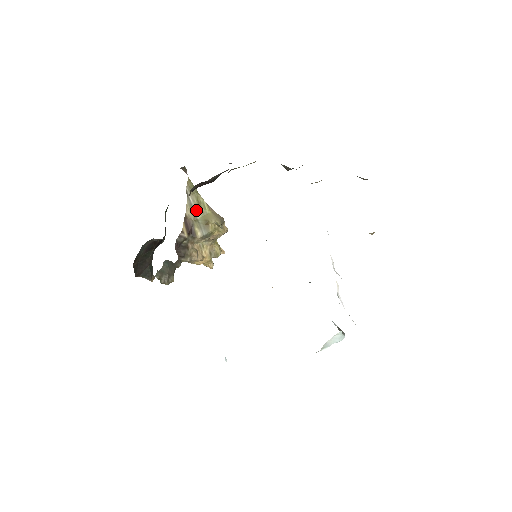
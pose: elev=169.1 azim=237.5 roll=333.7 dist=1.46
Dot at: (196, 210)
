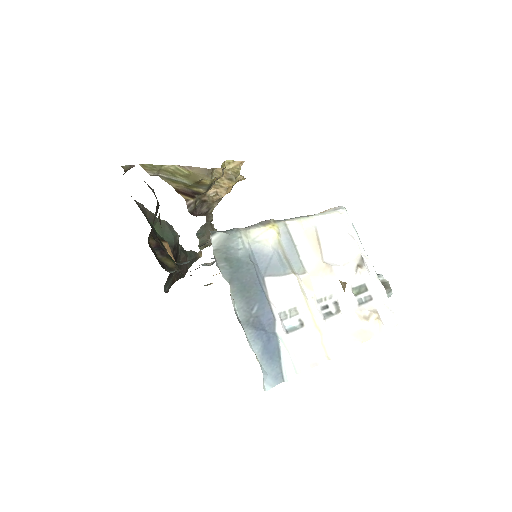
Dot at: (178, 179)
